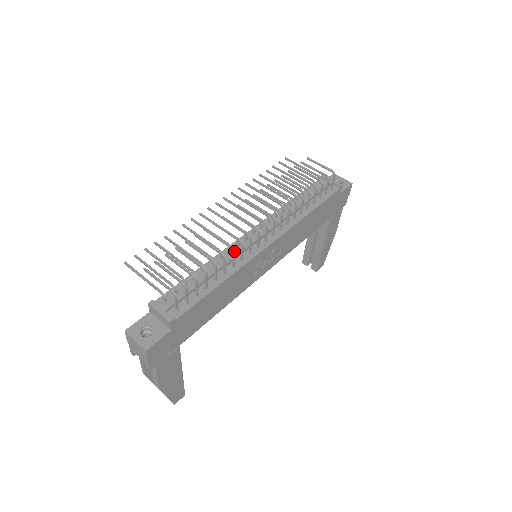
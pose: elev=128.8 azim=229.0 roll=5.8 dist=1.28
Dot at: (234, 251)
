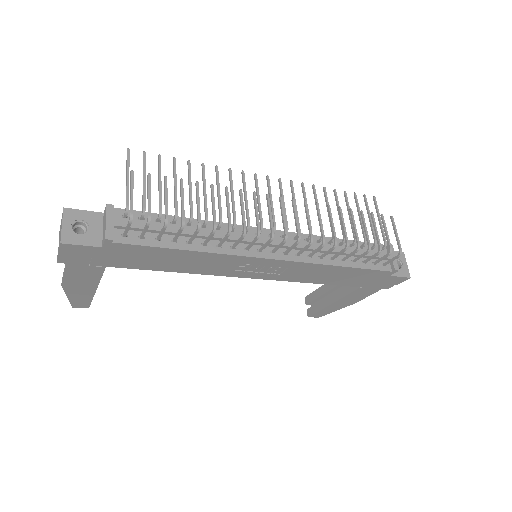
Dot at: (229, 234)
